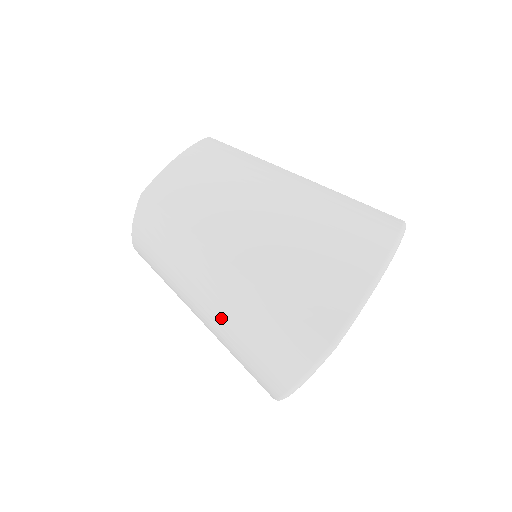
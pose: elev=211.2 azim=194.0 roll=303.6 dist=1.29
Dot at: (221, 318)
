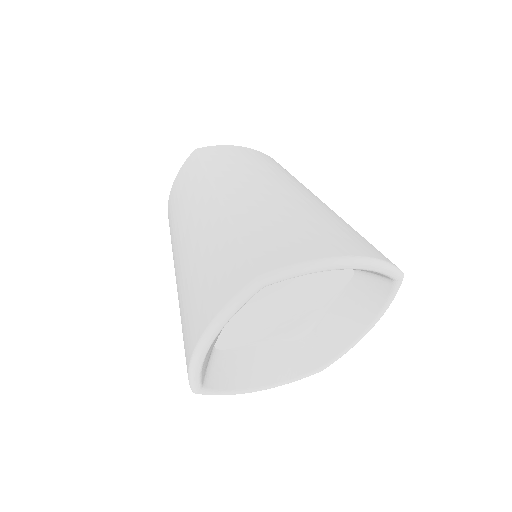
Dot at: (189, 256)
